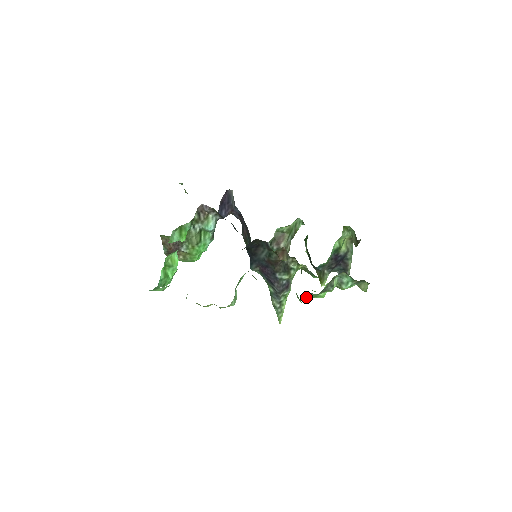
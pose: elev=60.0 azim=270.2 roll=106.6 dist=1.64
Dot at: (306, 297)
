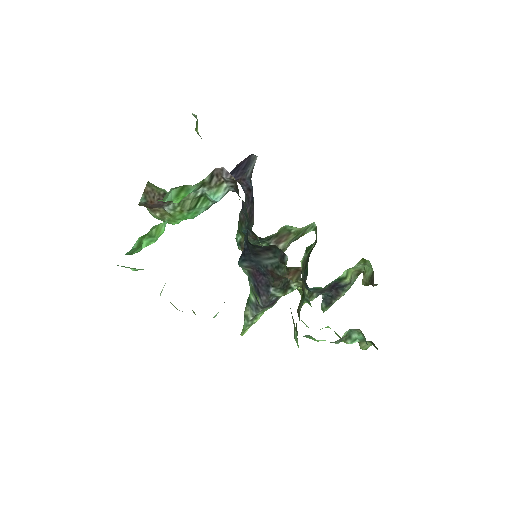
Dot at: occluded
